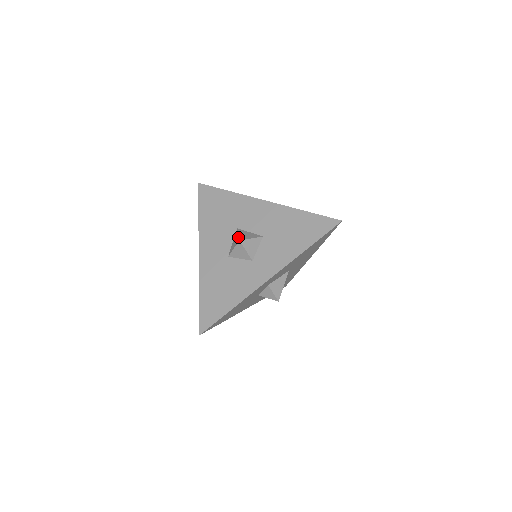
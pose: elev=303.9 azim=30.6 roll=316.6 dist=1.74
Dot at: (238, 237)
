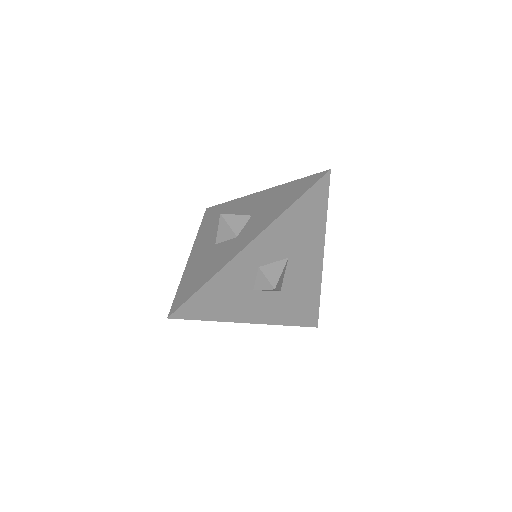
Dot at: occluded
